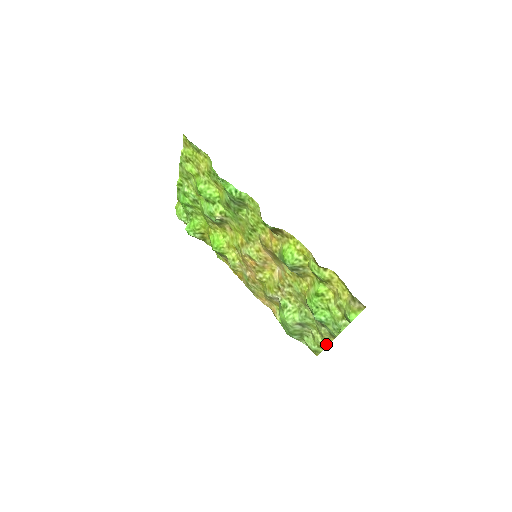
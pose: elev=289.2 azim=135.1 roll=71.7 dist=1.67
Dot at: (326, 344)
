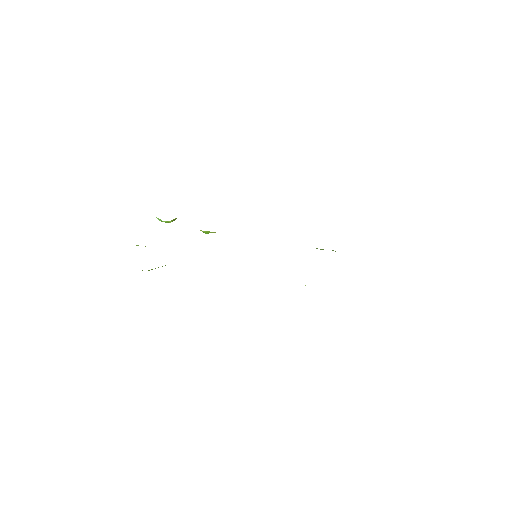
Dot at: occluded
